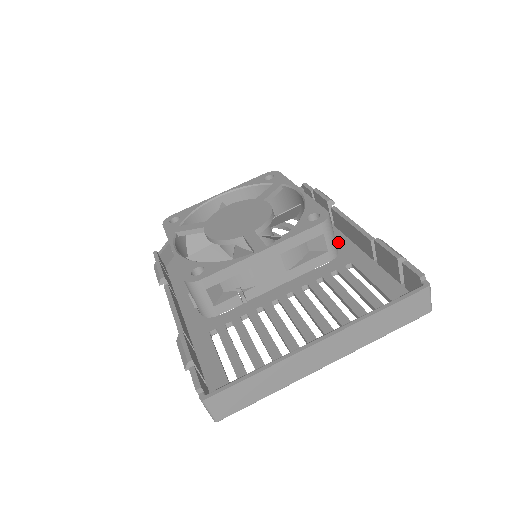
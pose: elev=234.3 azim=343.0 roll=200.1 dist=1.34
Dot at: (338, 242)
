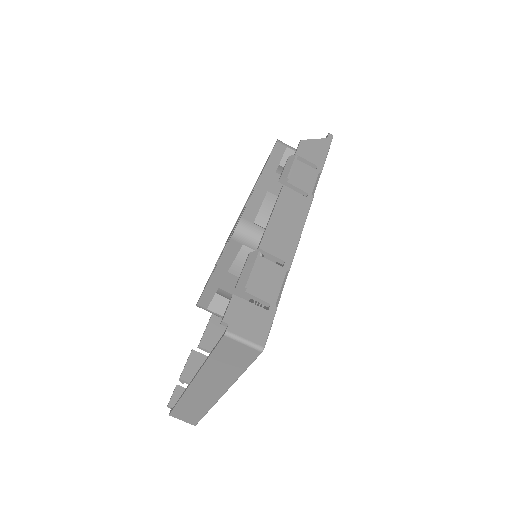
Dot at: occluded
